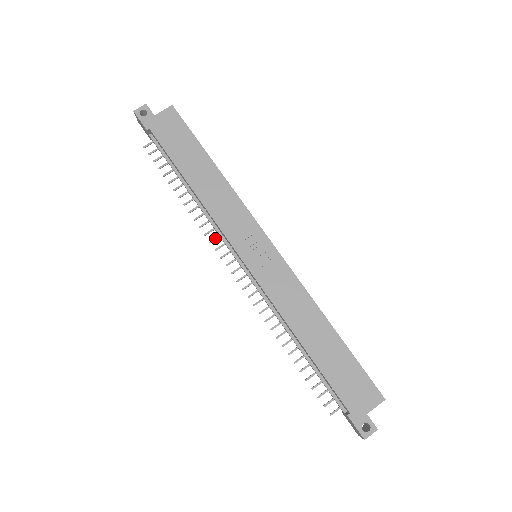
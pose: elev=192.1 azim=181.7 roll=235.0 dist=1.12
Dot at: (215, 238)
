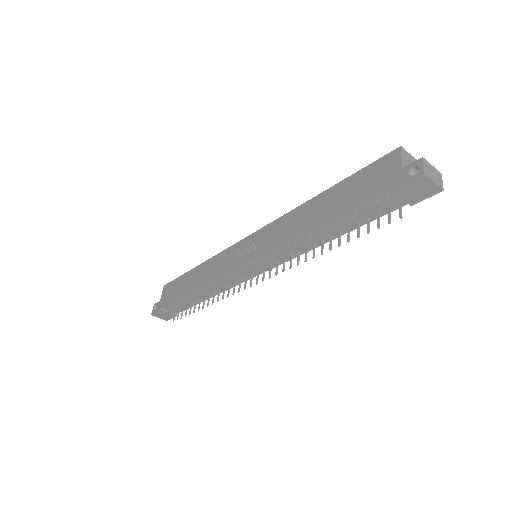
Dot at: (233, 289)
